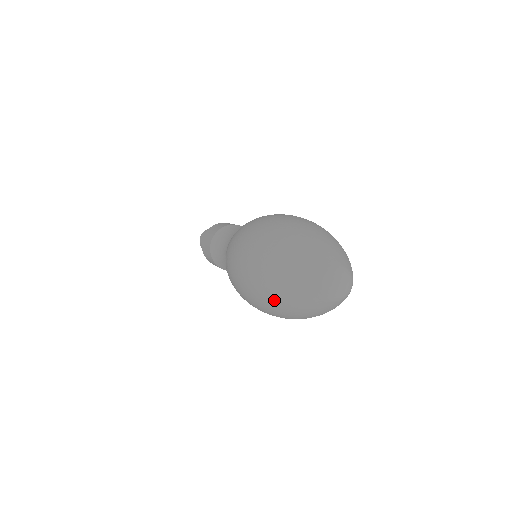
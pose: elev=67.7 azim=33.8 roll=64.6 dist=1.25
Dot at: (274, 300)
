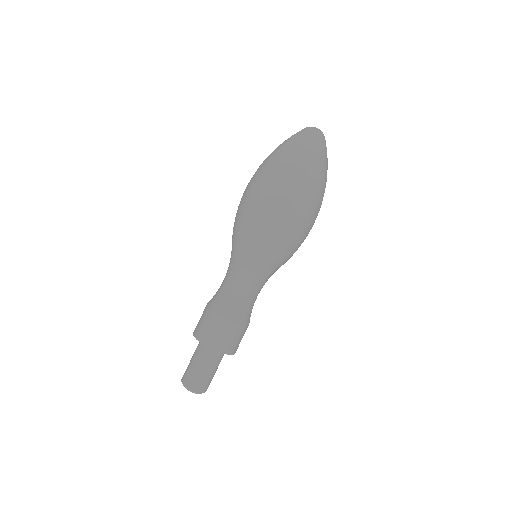
Dot at: (295, 158)
